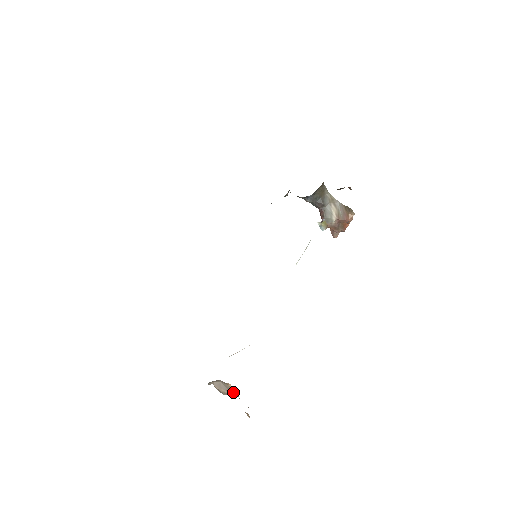
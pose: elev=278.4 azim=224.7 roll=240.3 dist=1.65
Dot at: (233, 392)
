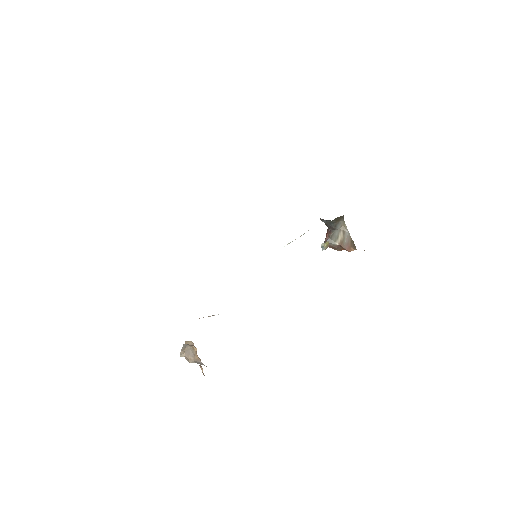
Dot at: (197, 356)
